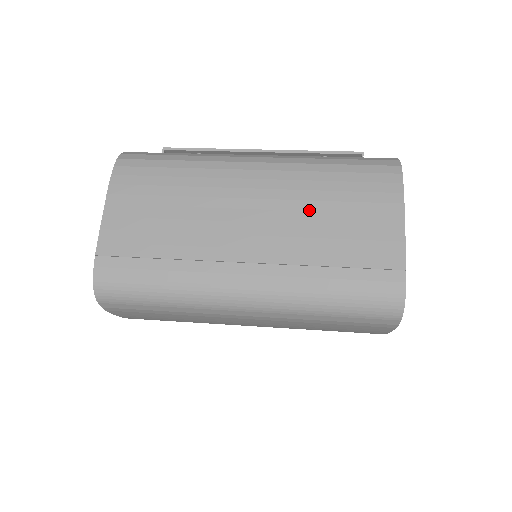
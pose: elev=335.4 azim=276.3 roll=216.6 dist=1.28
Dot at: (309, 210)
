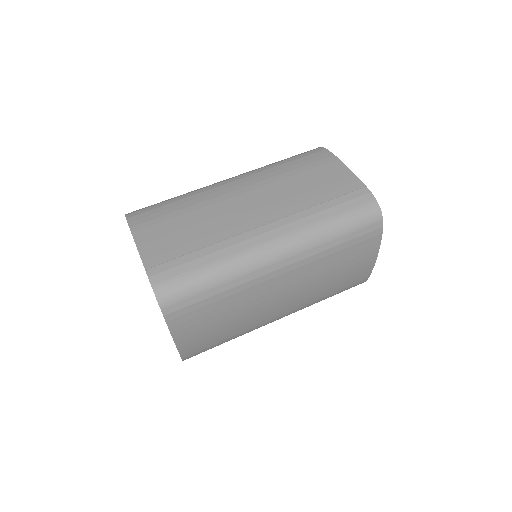
Dot at: (284, 184)
